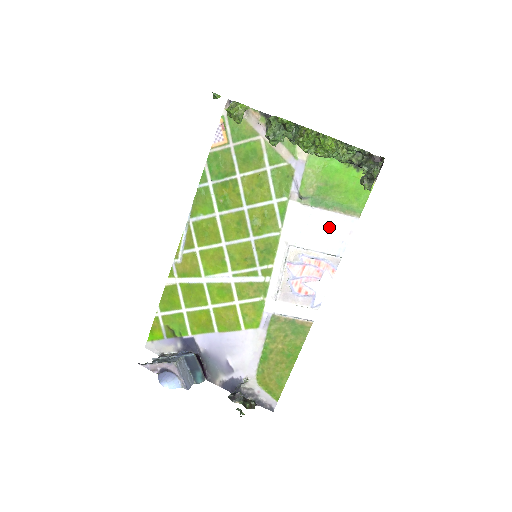
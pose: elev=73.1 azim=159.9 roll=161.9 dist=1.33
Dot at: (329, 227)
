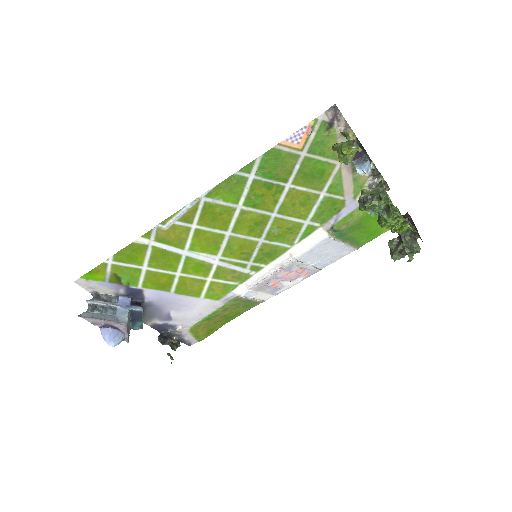
Dot at: (332, 251)
